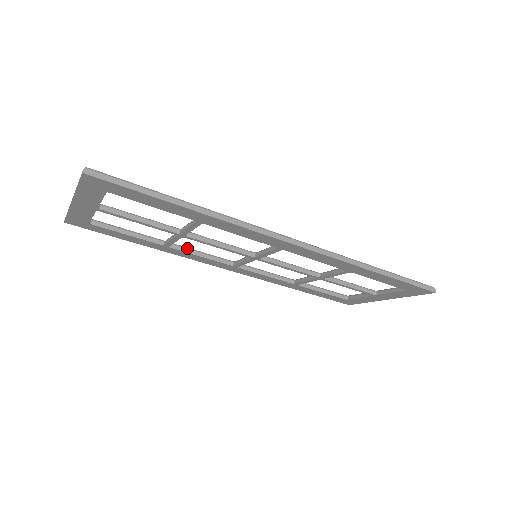
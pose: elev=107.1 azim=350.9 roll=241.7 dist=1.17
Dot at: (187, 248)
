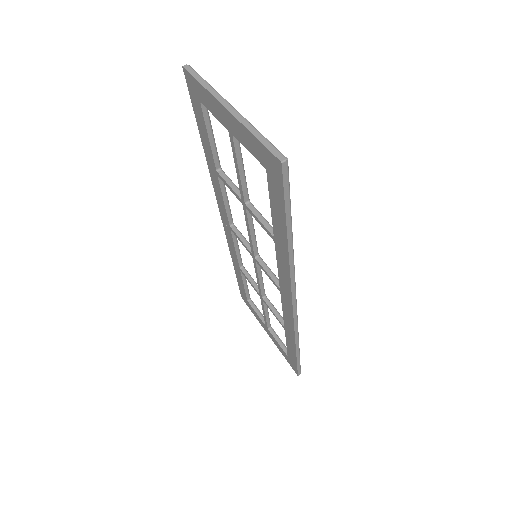
Dot at: (225, 188)
